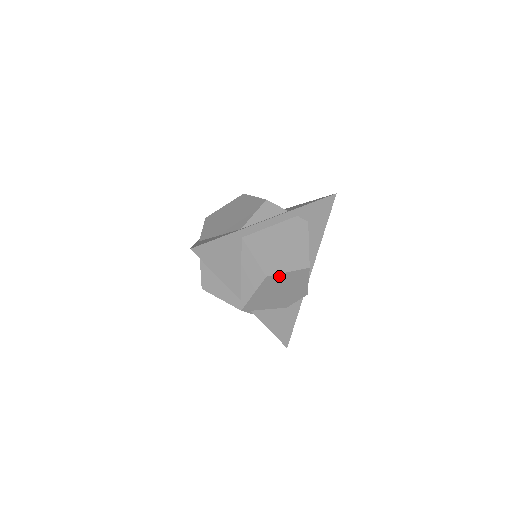
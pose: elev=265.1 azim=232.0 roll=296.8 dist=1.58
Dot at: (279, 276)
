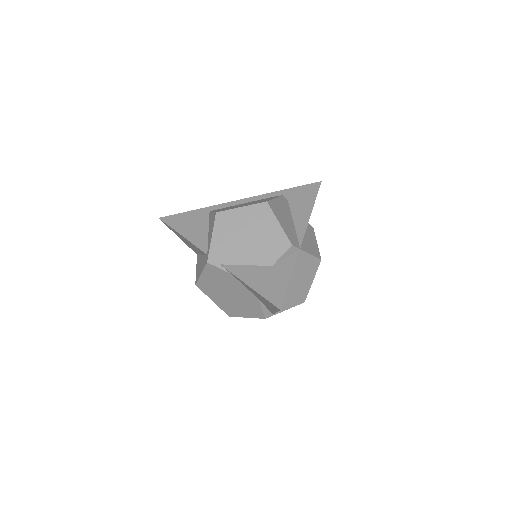
Dot at: (232, 213)
